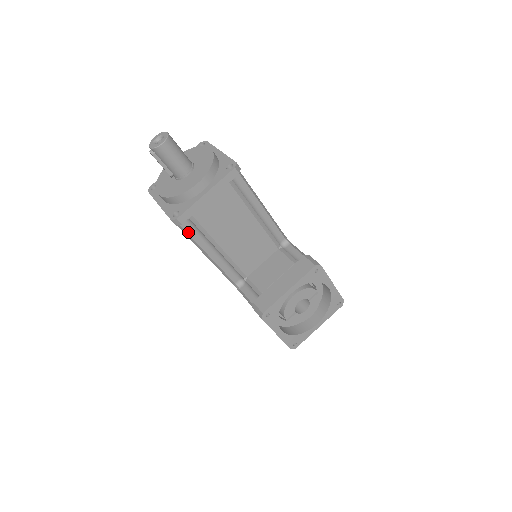
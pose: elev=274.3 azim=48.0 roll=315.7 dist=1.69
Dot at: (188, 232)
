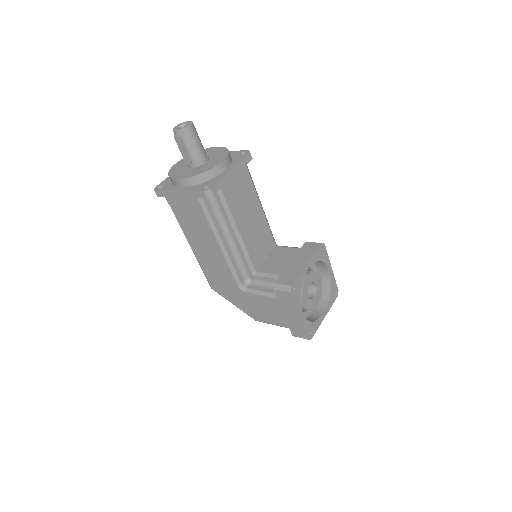
Dot at: (210, 214)
